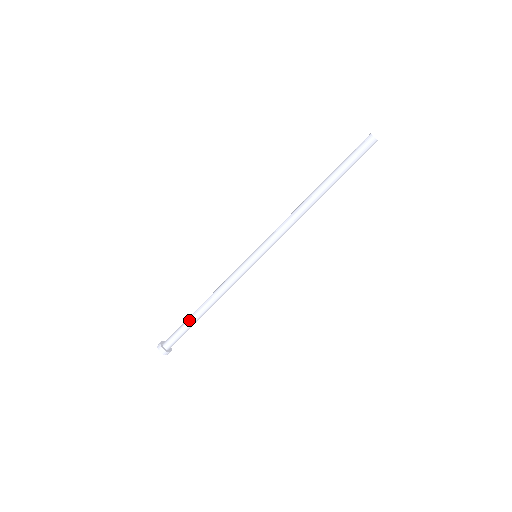
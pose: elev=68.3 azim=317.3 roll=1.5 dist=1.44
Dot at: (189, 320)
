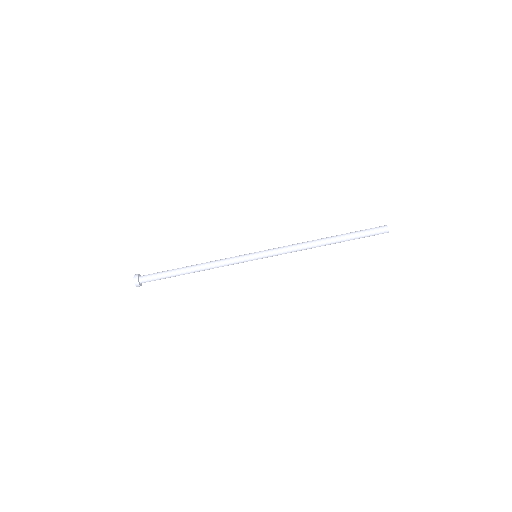
Dot at: (174, 269)
